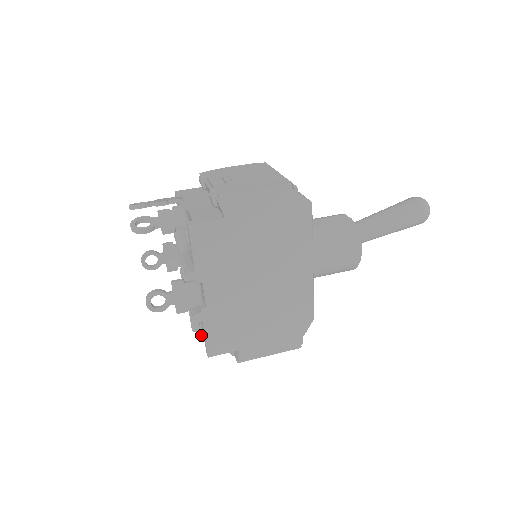
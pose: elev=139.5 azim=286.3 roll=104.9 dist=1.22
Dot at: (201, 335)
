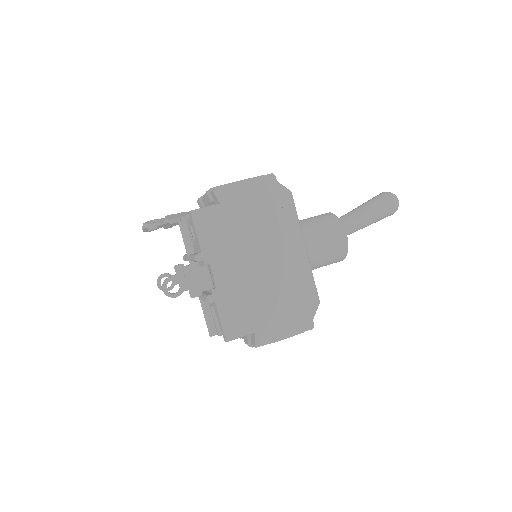
Dot at: occluded
